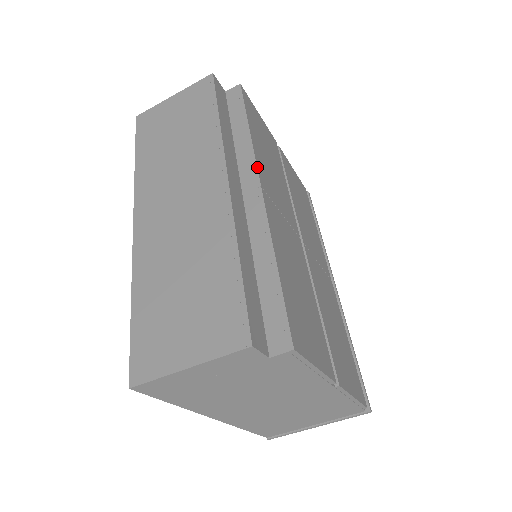
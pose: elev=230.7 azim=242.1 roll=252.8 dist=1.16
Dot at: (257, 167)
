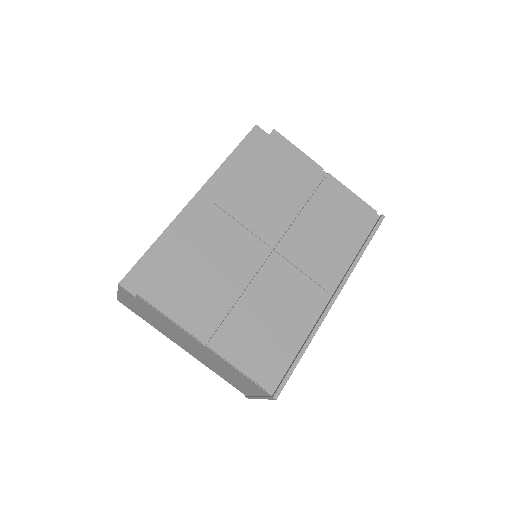
Dot at: (223, 190)
